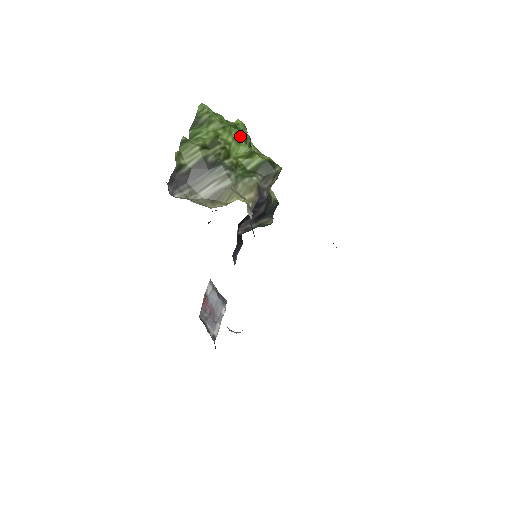
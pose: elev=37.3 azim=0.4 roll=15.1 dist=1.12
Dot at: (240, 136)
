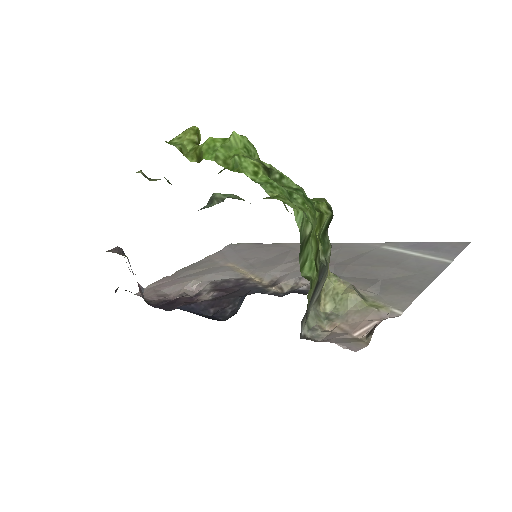
Dot at: occluded
